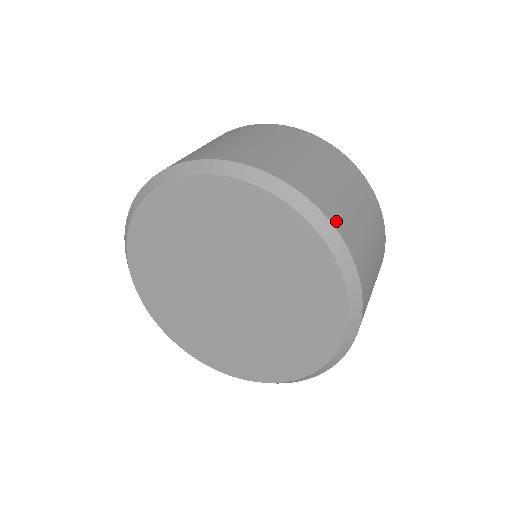
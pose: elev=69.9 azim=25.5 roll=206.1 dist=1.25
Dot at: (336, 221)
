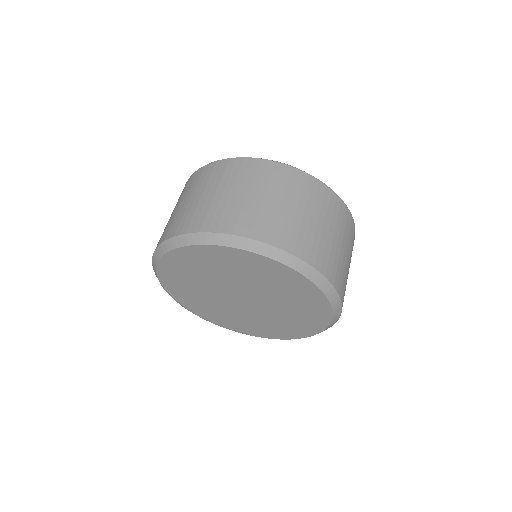
Dot at: (334, 279)
